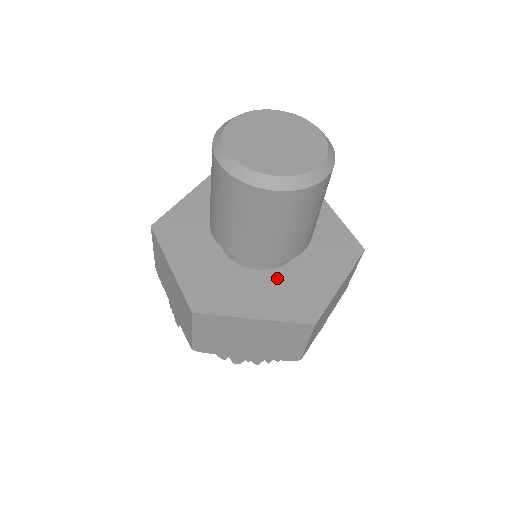
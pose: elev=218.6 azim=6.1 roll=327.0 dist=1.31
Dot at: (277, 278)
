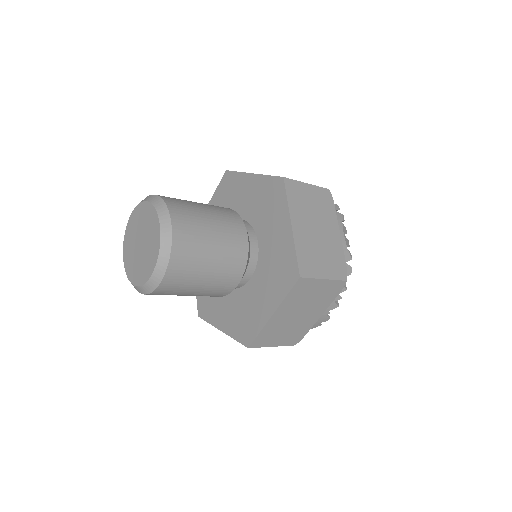
Dot at: (262, 270)
